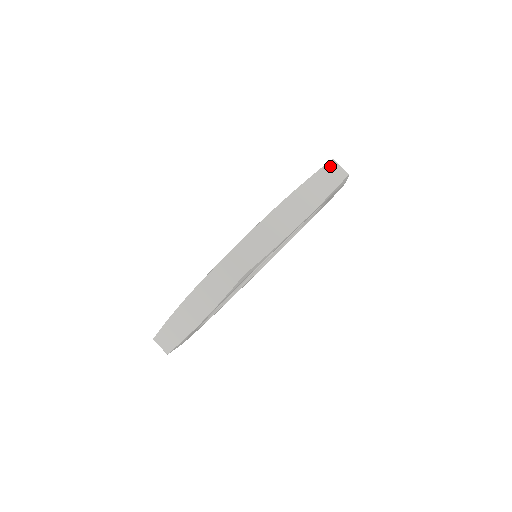
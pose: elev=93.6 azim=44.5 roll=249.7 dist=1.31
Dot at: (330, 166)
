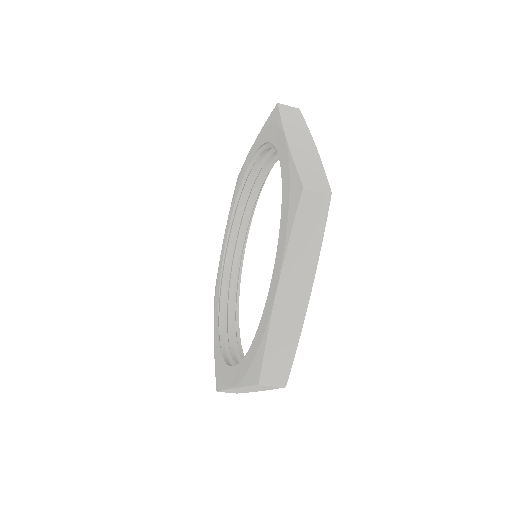
Dot at: (259, 386)
